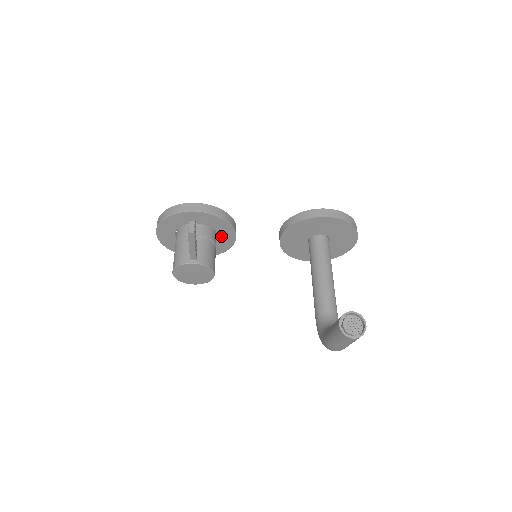
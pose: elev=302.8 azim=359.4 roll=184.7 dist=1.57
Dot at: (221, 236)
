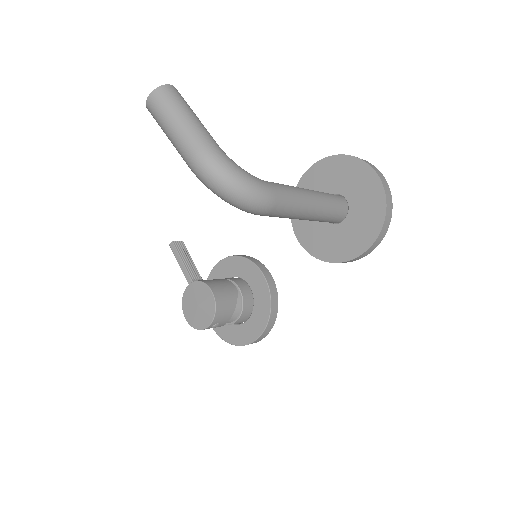
Dot at: (252, 284)
